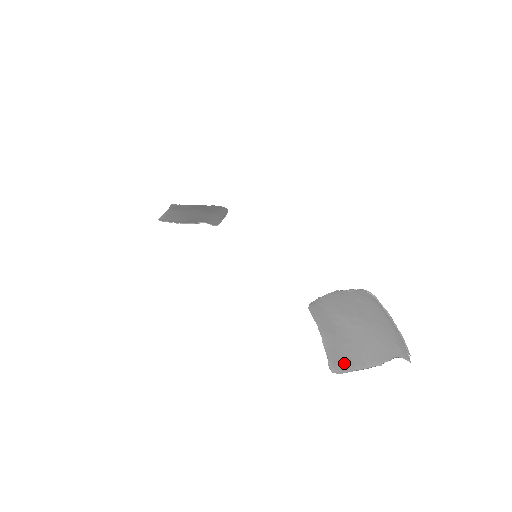
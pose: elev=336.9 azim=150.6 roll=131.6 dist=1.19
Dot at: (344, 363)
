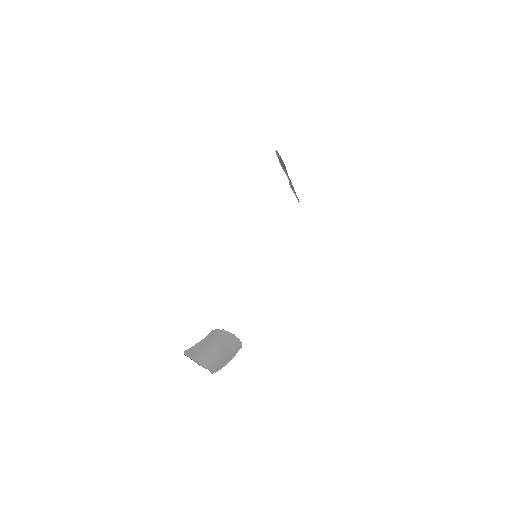
Dot at: (192, 354)
